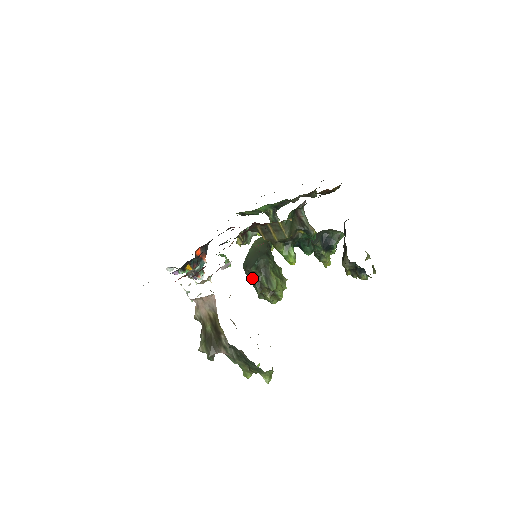
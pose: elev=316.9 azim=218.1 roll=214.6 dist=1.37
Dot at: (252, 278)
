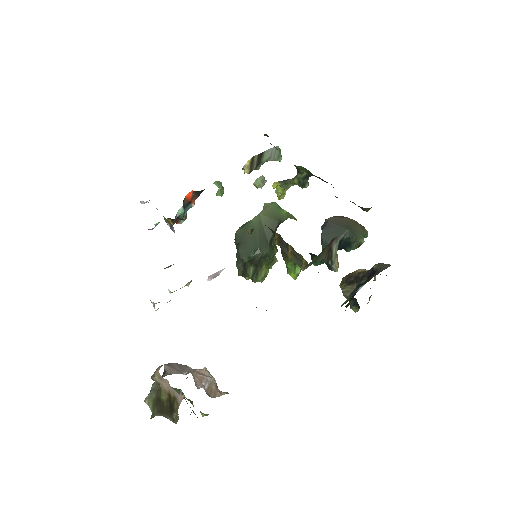
Dot at: (239, 258)
